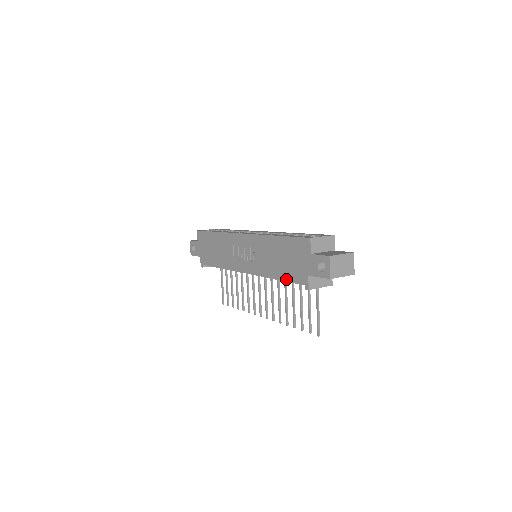
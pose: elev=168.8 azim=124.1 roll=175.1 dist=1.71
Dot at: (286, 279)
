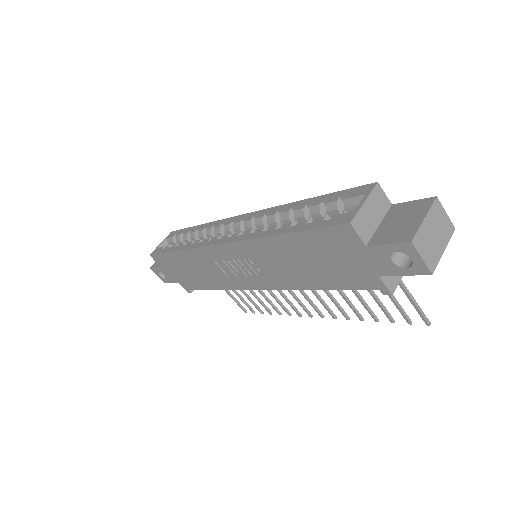
Dot at: (337, 288)
